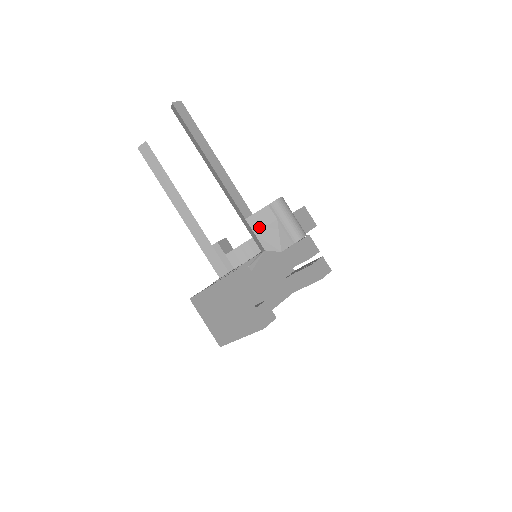
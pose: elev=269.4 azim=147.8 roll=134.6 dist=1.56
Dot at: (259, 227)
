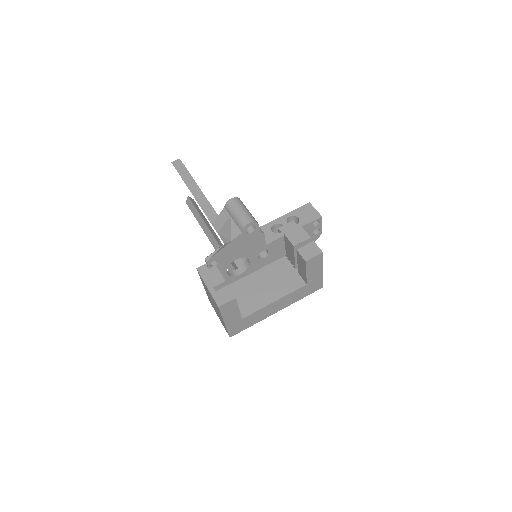
Dot at: (220, 227)
